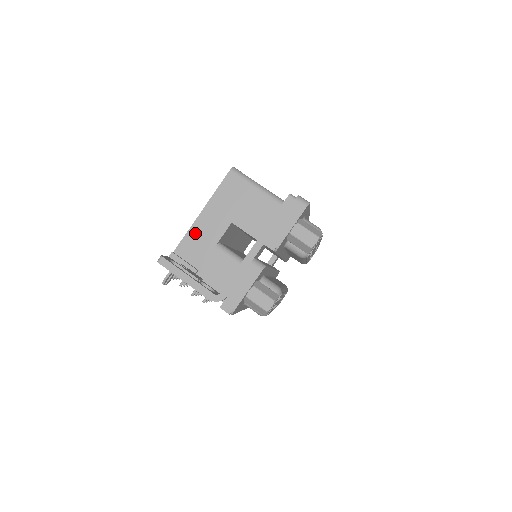
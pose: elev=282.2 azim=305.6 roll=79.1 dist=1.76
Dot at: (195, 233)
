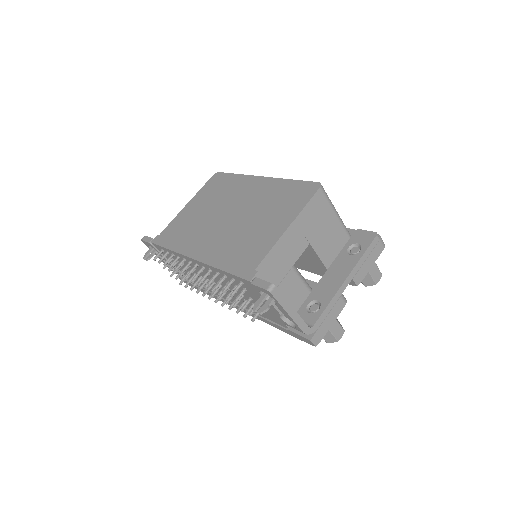
Dot at: (278, 251)
